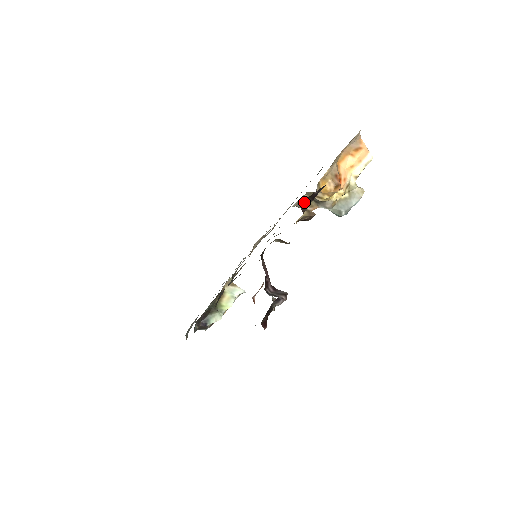
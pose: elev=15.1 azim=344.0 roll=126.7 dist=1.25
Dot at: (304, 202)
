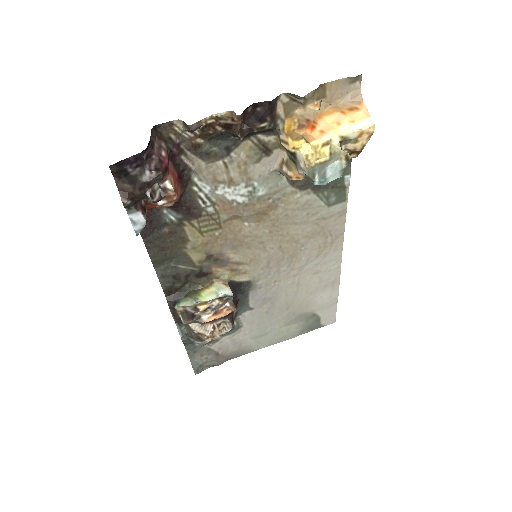
Dot at: (247, 121)
